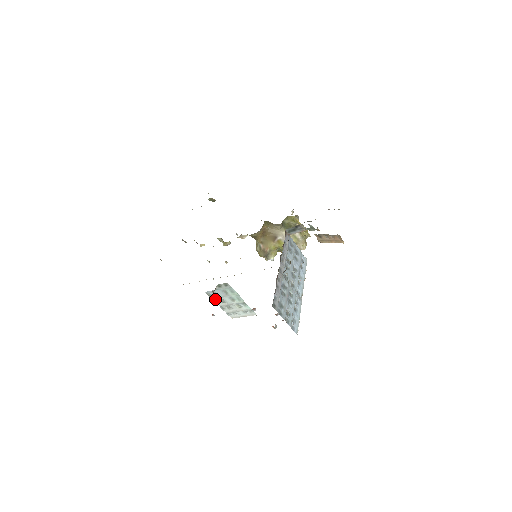
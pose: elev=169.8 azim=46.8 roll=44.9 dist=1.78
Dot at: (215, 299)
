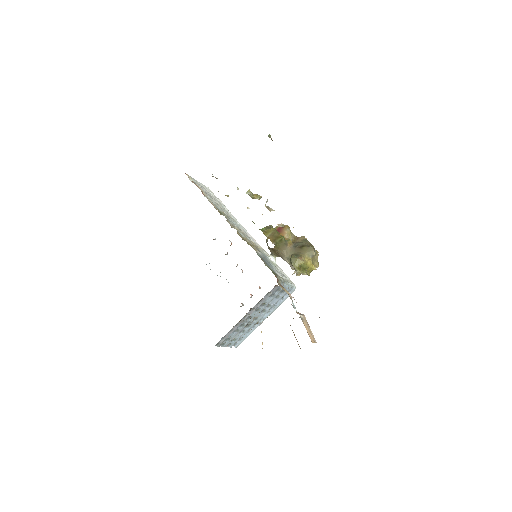
Dot at: occluded
